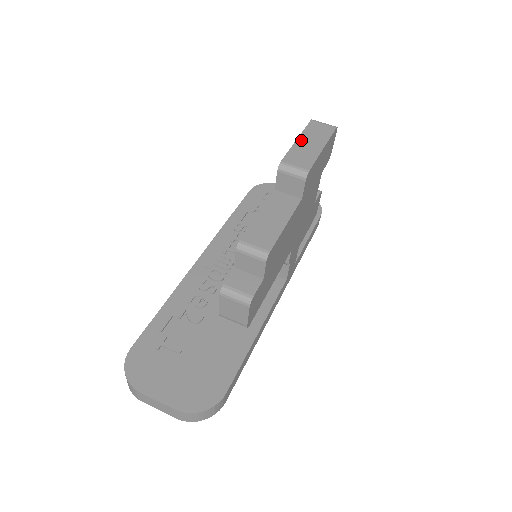
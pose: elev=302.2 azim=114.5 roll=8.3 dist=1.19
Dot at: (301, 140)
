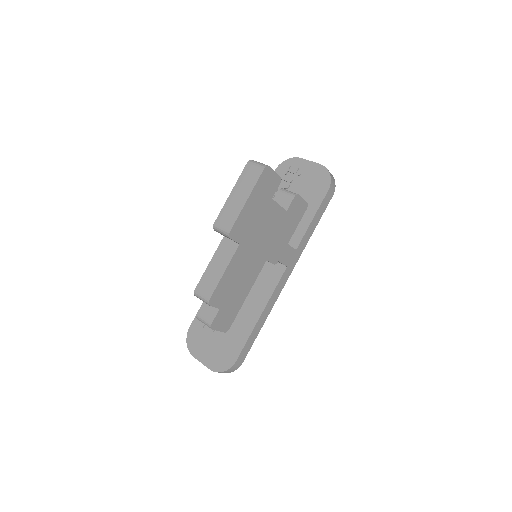
Dot at: (233, 194)
